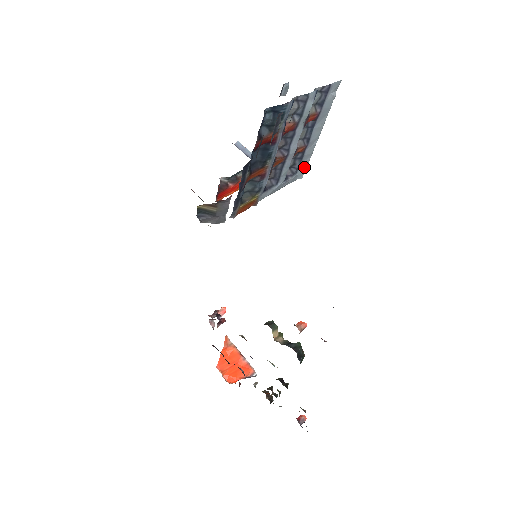
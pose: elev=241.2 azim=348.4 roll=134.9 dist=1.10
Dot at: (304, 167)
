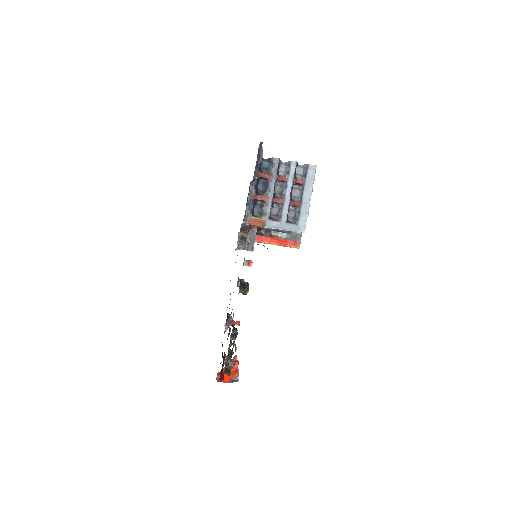
Dot at: (304, 223)
